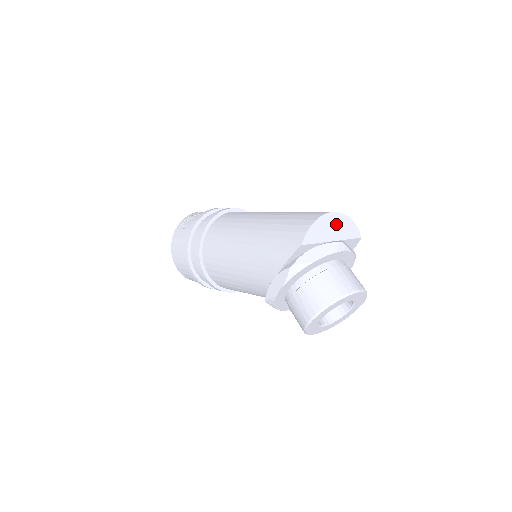
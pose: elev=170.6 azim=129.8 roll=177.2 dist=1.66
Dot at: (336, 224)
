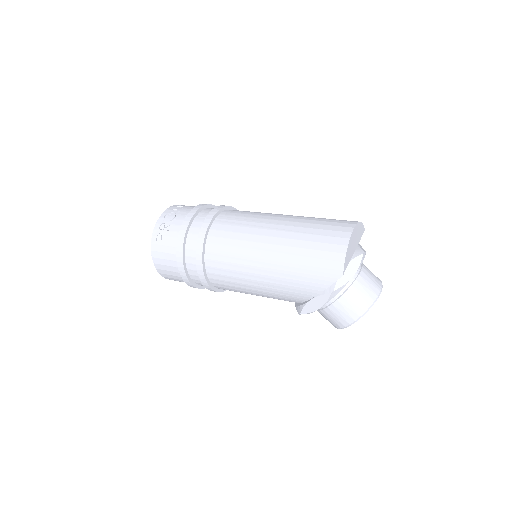
Dot at: (355, 236)
